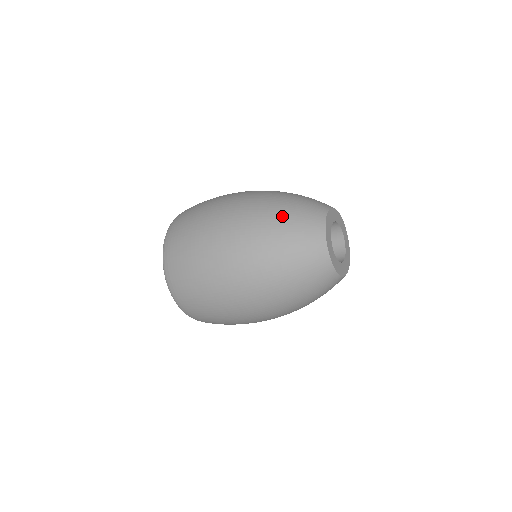
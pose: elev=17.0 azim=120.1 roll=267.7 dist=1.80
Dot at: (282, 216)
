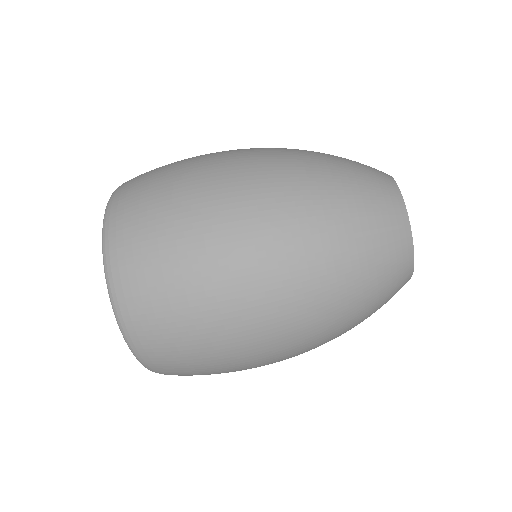
Dot at: (332, 157)
